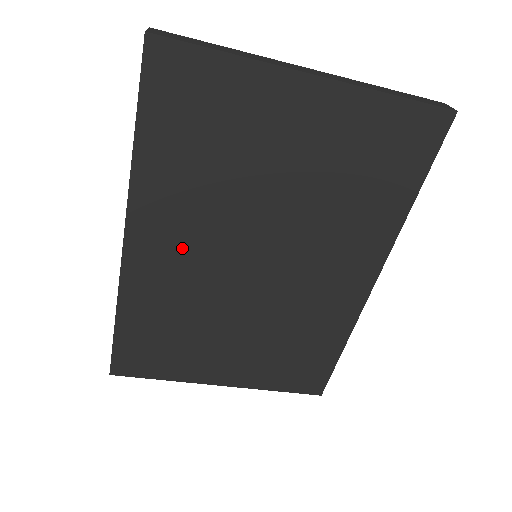
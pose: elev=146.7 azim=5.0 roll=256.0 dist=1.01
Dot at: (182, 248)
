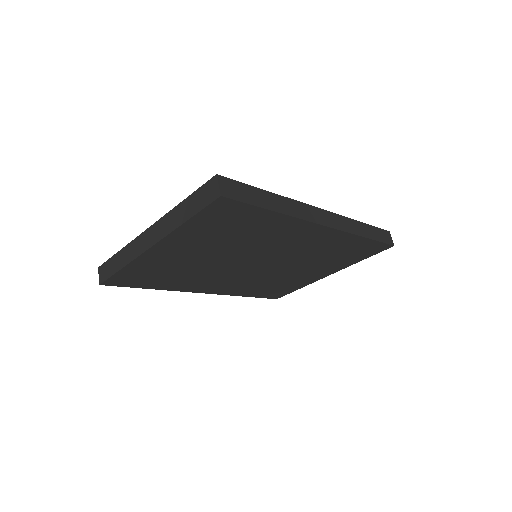
Dot at: (223, 282)
